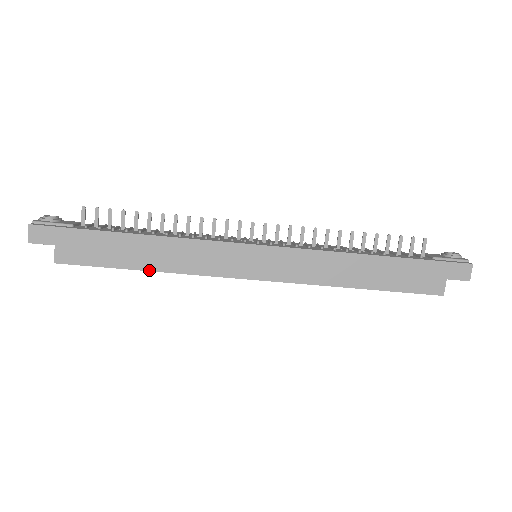
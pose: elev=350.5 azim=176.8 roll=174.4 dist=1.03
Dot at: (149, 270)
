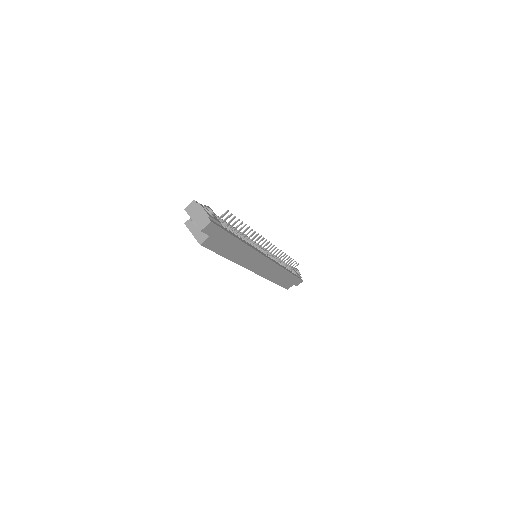
Dot at: (229, 259)
